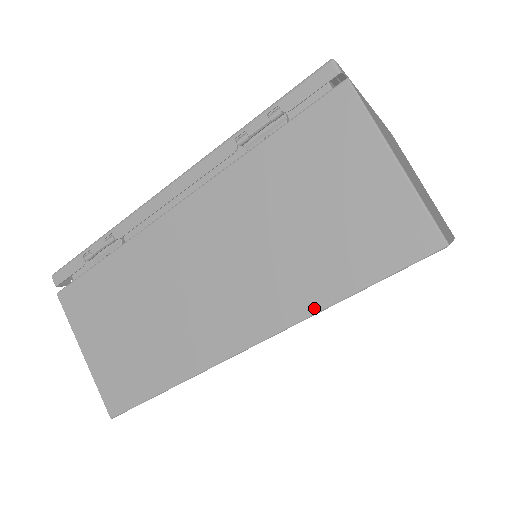
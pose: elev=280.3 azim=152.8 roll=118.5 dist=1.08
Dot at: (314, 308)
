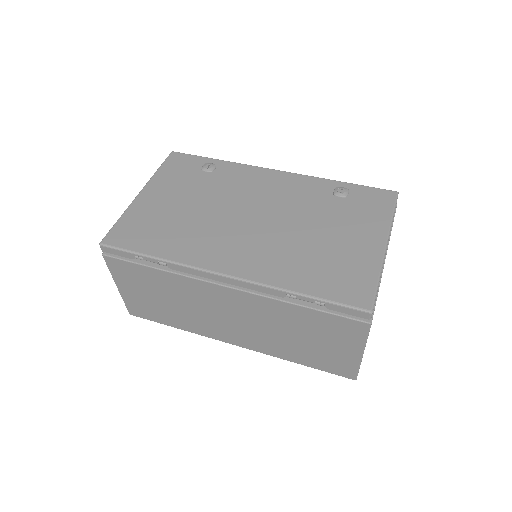
Dot at: (280, 357)
